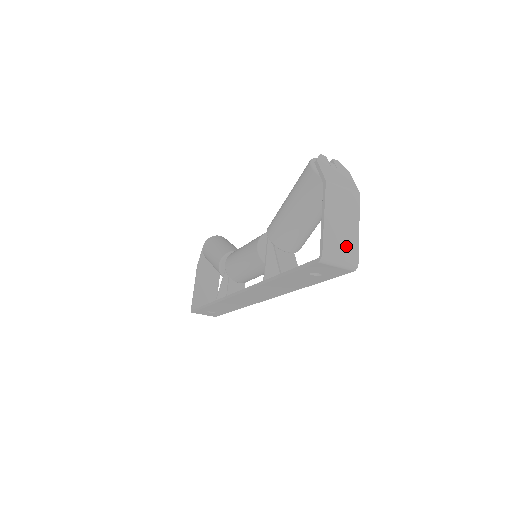
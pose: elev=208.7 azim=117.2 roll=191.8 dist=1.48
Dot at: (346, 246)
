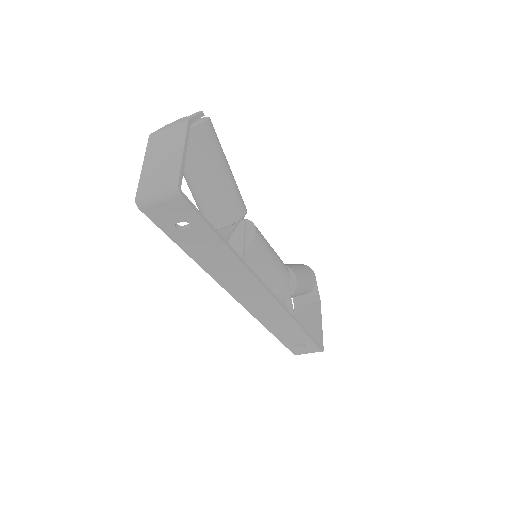
Dot at: (165, 176)
